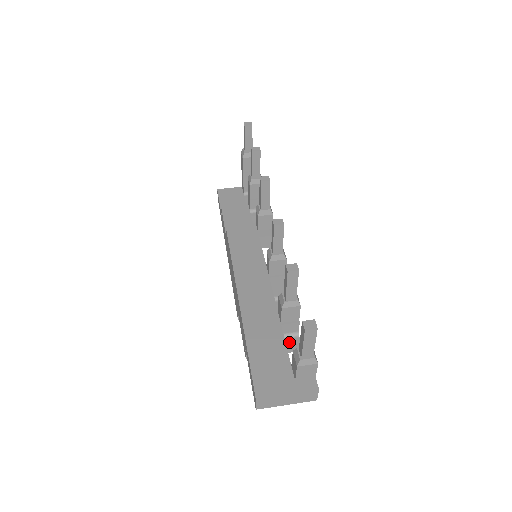
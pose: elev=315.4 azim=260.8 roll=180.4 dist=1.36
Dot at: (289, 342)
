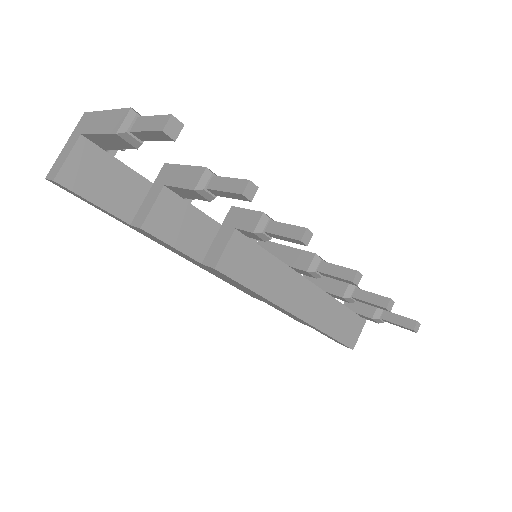
Dot at: occluded
